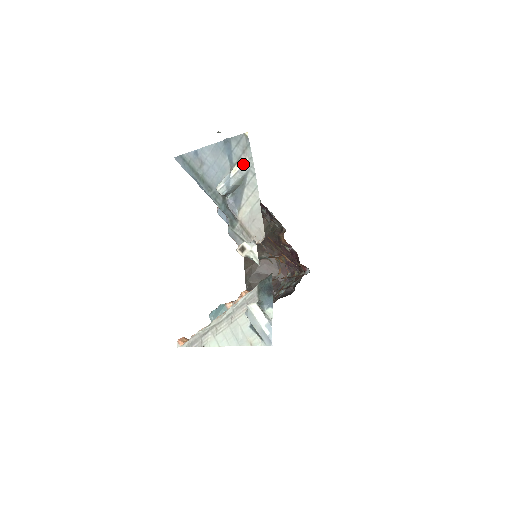
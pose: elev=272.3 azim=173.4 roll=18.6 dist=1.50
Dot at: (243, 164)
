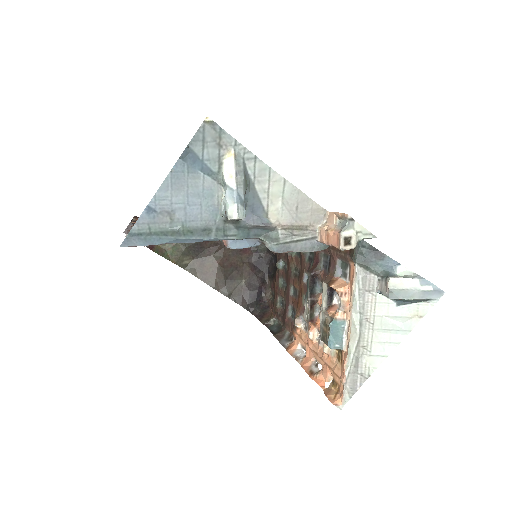
Dot at: (233, 160)
